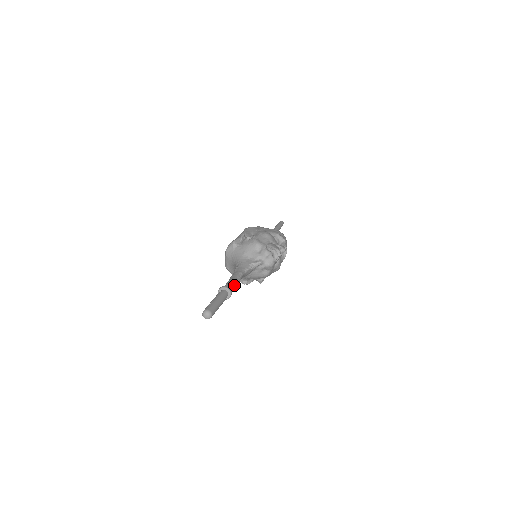
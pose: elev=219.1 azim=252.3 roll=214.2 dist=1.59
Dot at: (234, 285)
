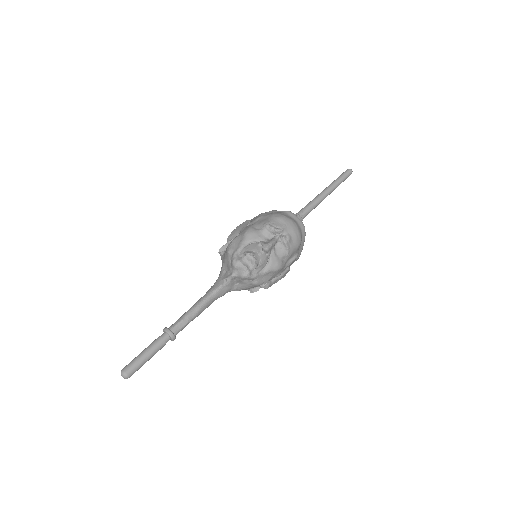
Dot at: (184, 320)
